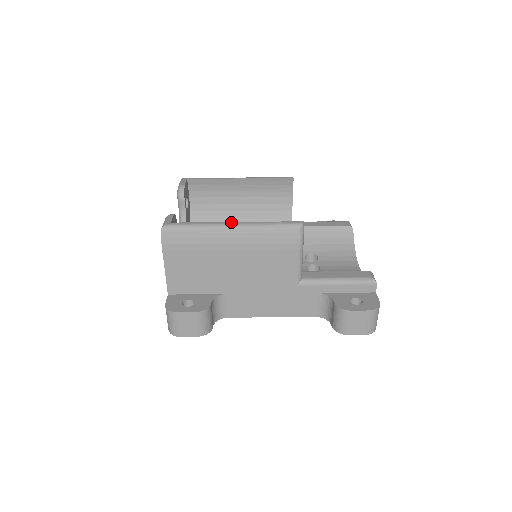
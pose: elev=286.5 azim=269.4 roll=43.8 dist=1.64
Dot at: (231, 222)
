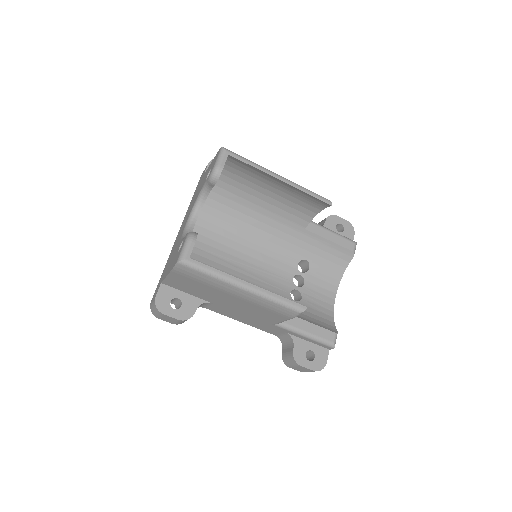
Dot at: (245, 282)
